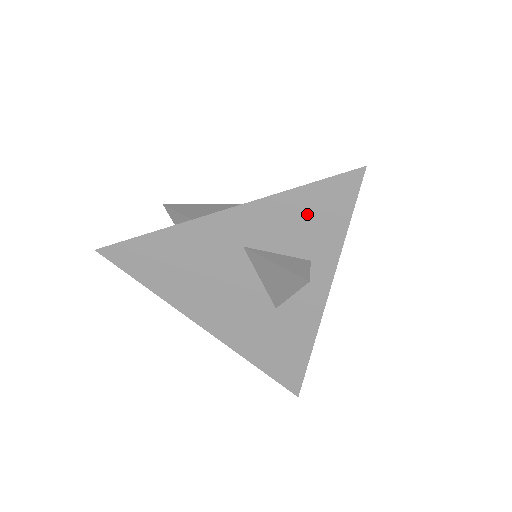
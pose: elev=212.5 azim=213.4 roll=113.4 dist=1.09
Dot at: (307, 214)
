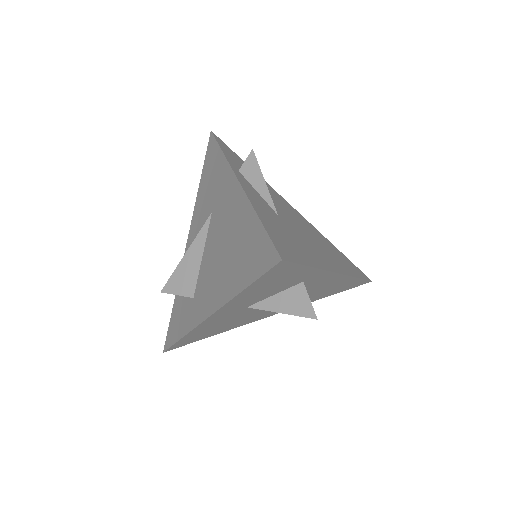
Dot at: (270, 285)
